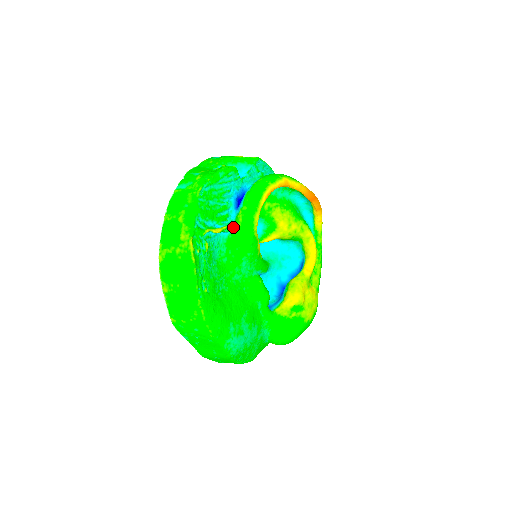
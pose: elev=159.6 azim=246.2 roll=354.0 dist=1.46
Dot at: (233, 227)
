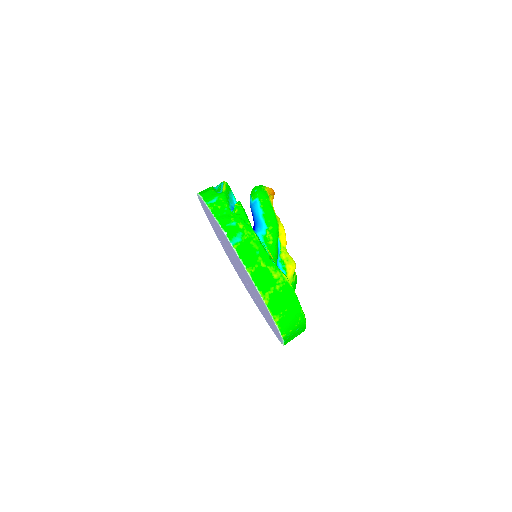
Dot at: (266, 246)
